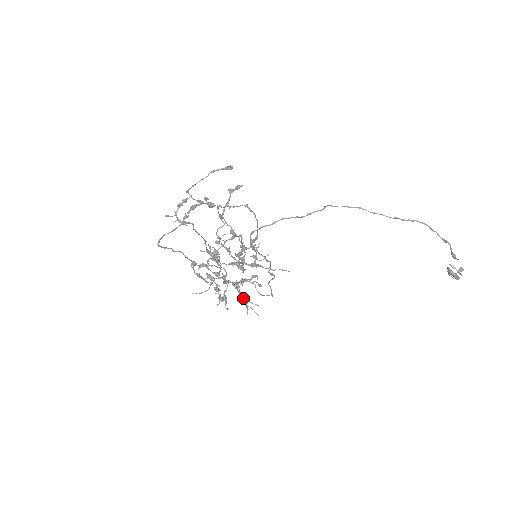
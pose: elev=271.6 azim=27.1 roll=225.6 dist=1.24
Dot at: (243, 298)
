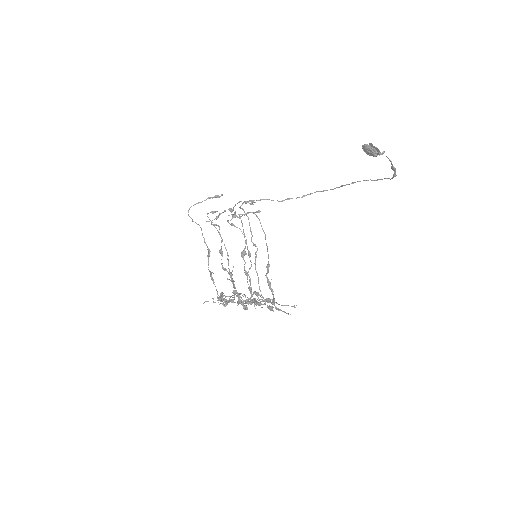
Dot at: (235, 291)
